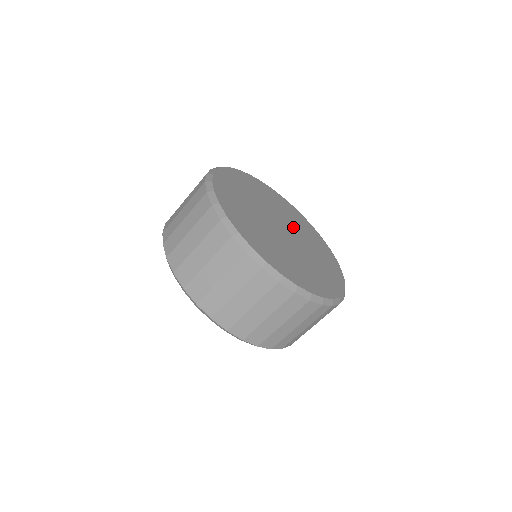
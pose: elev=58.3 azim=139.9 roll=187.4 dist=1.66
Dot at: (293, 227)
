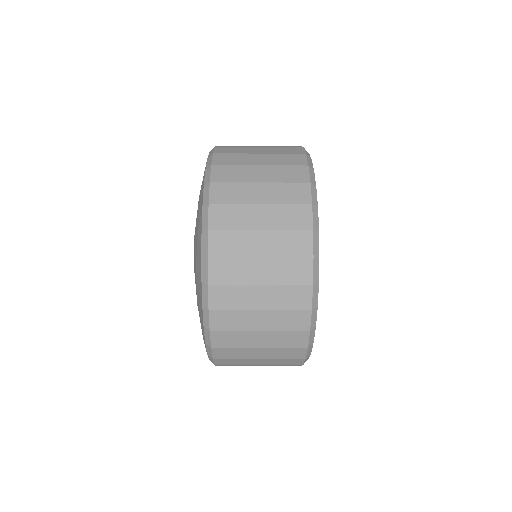
Dot at: occluded
